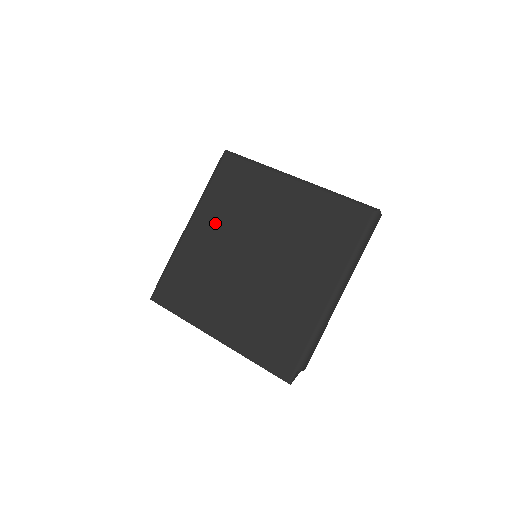
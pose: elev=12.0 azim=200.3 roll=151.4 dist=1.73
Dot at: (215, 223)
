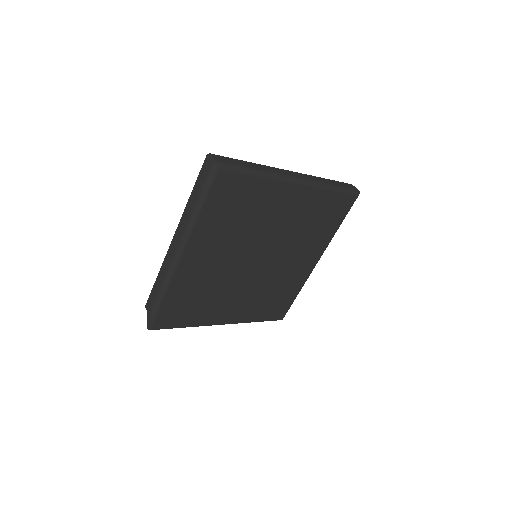
Dot at: (214, 246)
